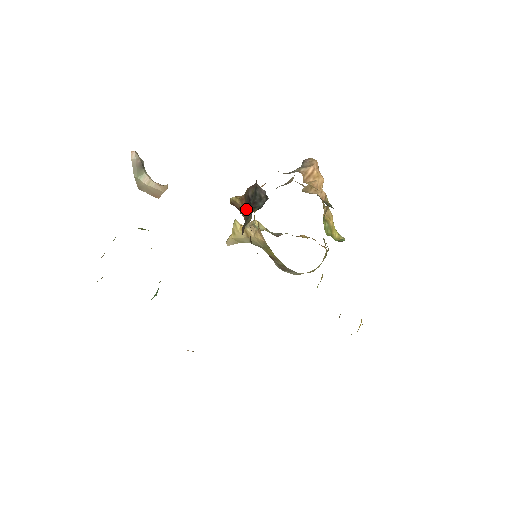
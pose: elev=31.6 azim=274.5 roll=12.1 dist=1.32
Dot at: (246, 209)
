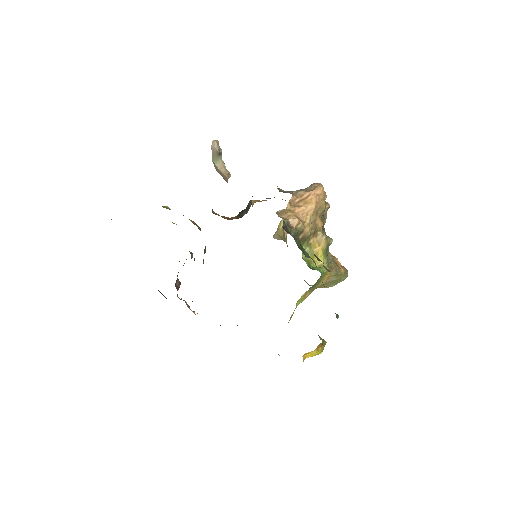
Dot at: occluded
